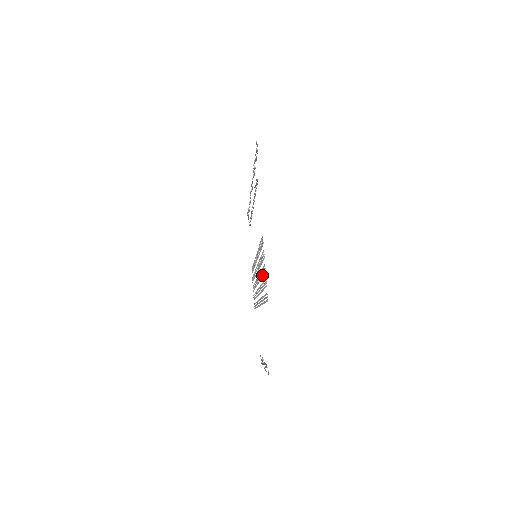
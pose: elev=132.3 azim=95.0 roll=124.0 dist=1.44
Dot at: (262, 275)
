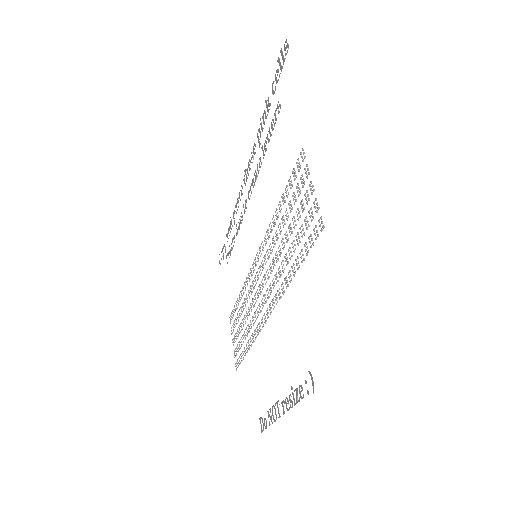
Dot at: occluded
